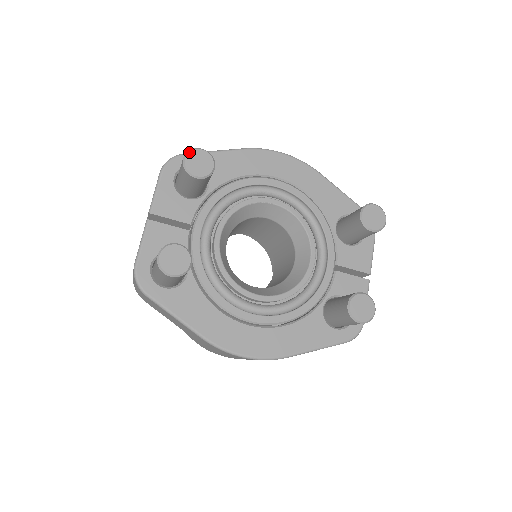
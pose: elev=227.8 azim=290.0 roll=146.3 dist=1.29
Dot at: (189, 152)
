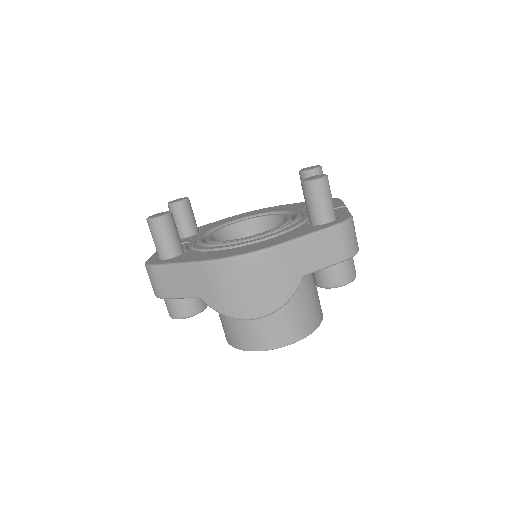
Dot at: (171, 201)
